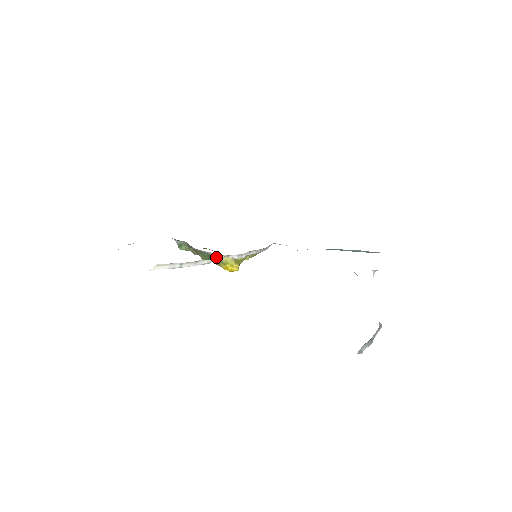
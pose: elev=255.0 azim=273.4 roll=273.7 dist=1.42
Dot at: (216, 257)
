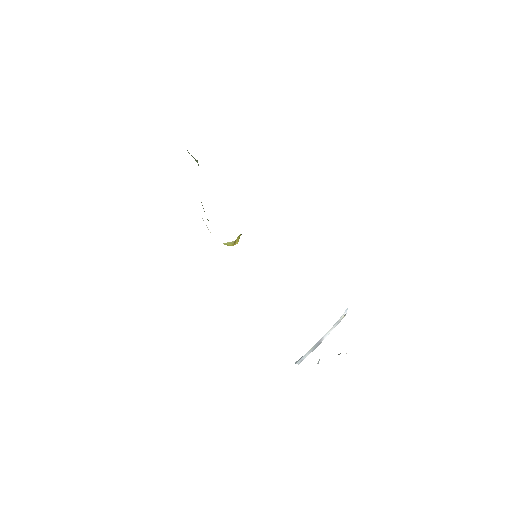
Dot at: occluded
